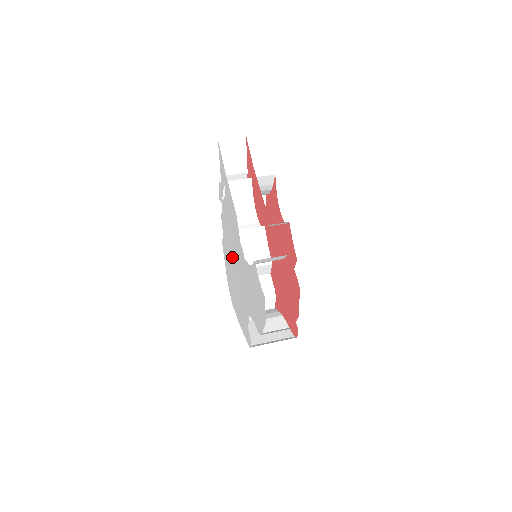
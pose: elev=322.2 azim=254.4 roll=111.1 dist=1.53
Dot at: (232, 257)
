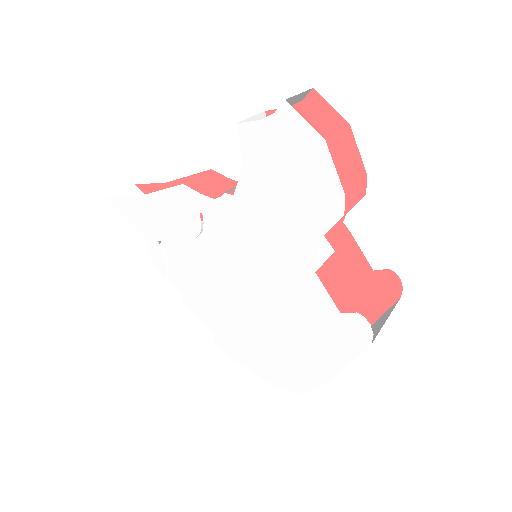
Dot at: (235, 299)
